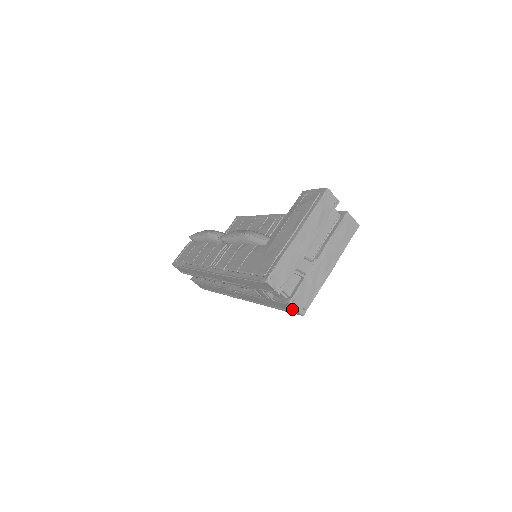
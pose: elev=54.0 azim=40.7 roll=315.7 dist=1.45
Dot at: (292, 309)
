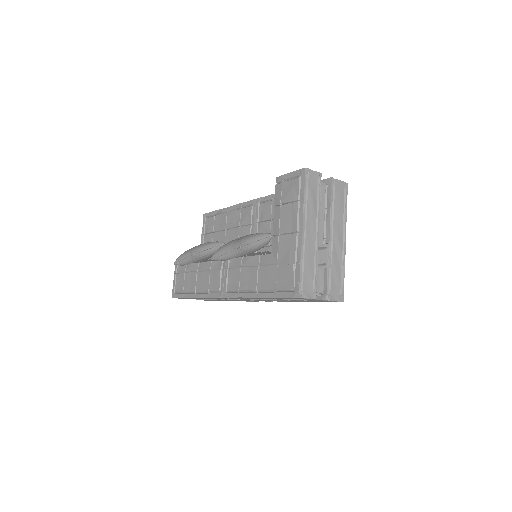
Dot at: (329, 301)
